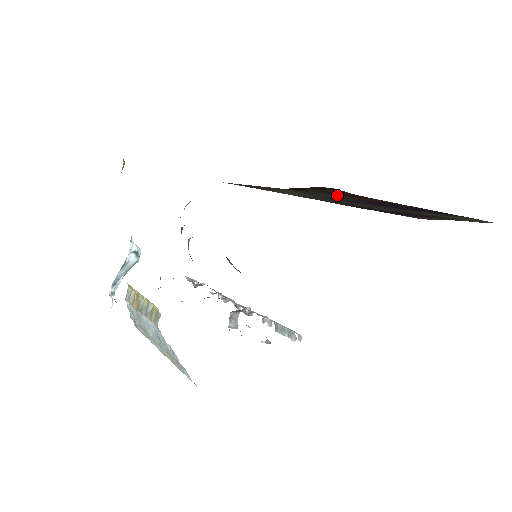
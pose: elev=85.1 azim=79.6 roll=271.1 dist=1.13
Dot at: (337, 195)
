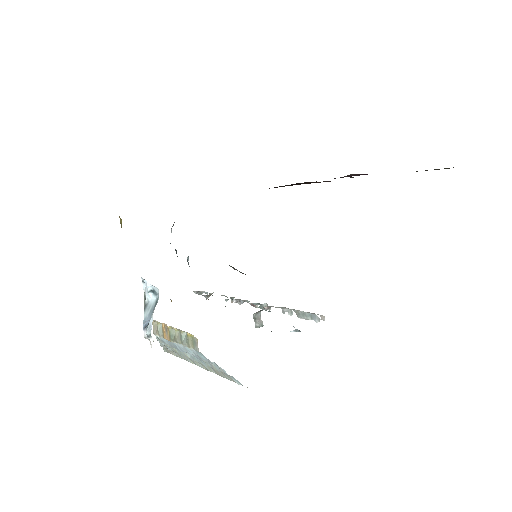
Dot at: occluded
